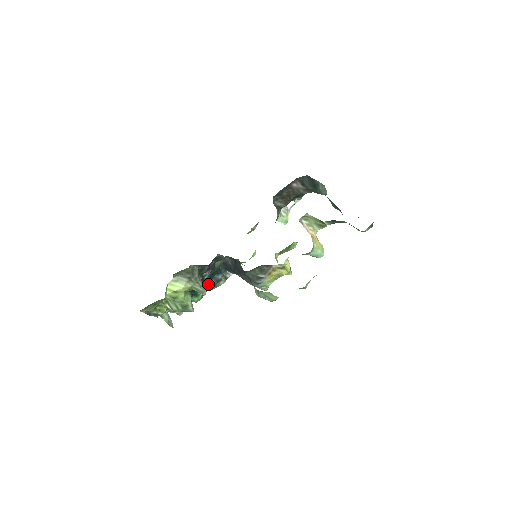
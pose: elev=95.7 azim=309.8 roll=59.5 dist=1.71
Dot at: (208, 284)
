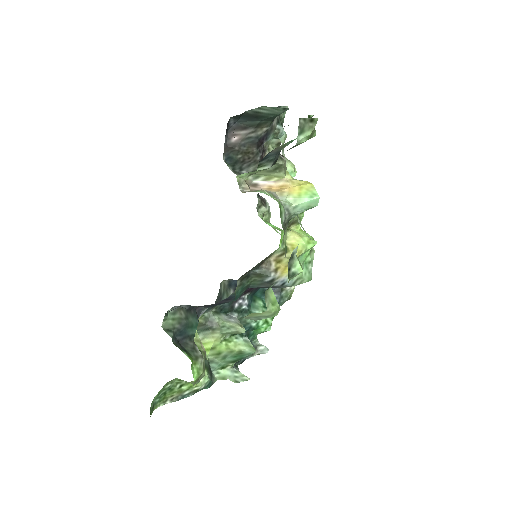
Dot at: occluded
